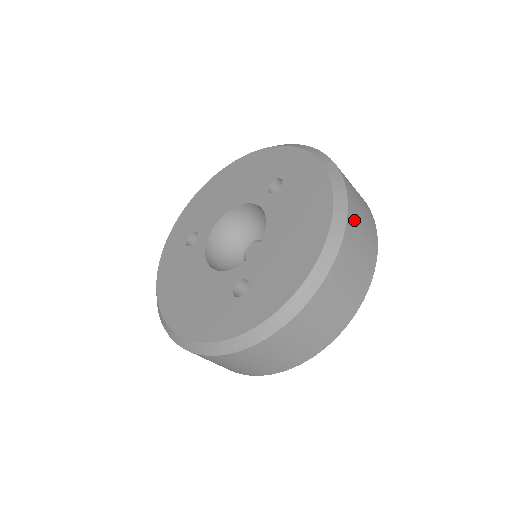
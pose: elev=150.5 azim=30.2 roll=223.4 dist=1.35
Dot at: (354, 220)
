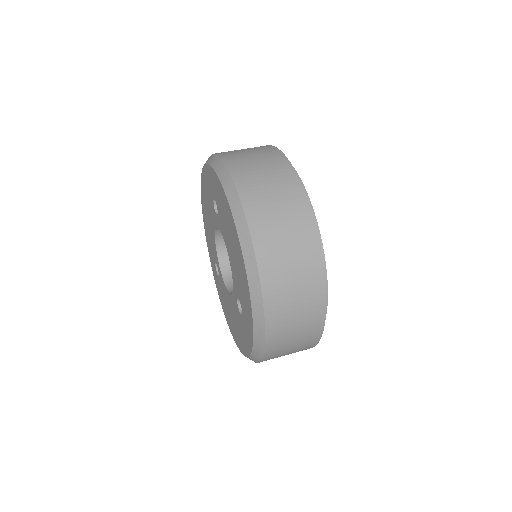
Dot at: (258, 211)
